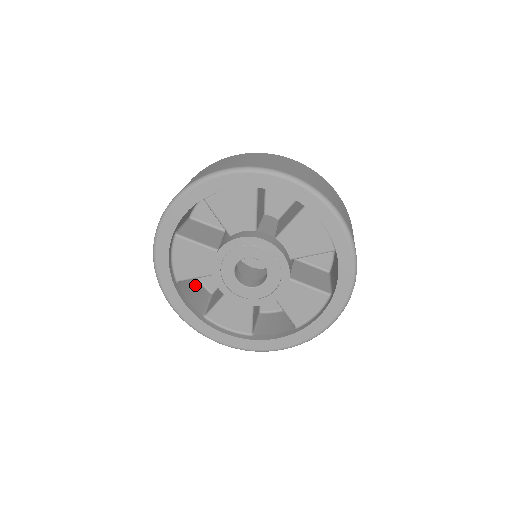
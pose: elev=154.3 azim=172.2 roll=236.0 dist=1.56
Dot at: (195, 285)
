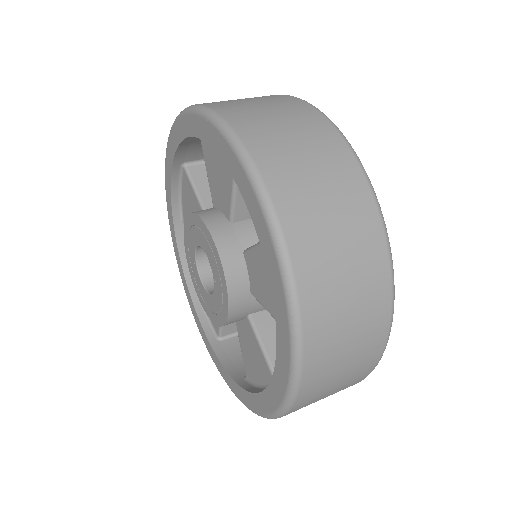
Dot at: occluded
